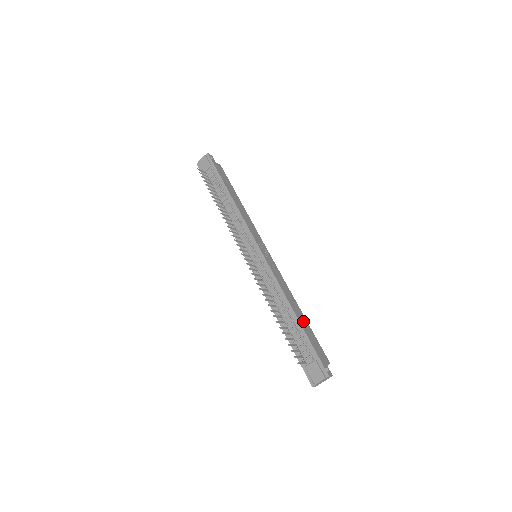
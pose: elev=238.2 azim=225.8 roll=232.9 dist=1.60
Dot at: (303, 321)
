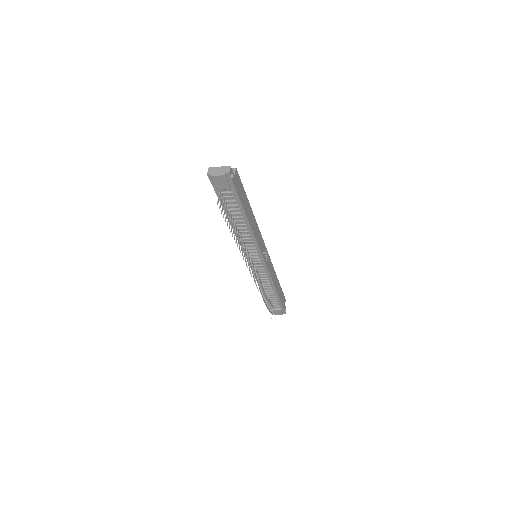
Dot at: (279, 290)
